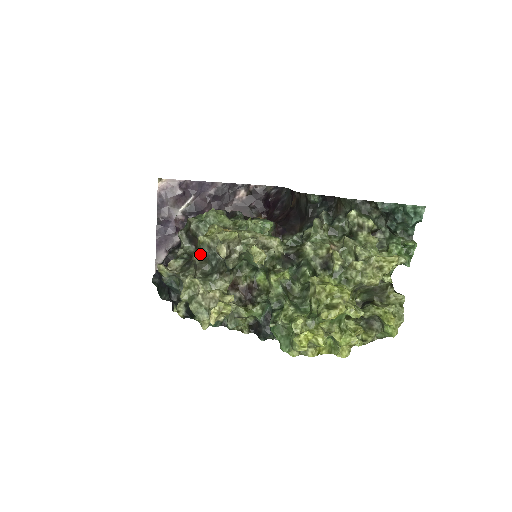
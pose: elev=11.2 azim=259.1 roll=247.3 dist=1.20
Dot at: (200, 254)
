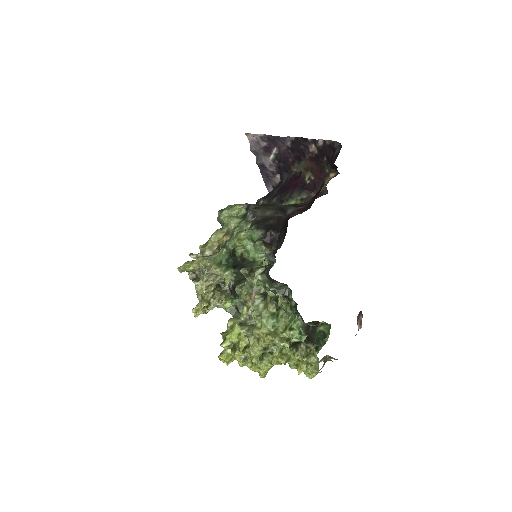
Dot at: occluded
